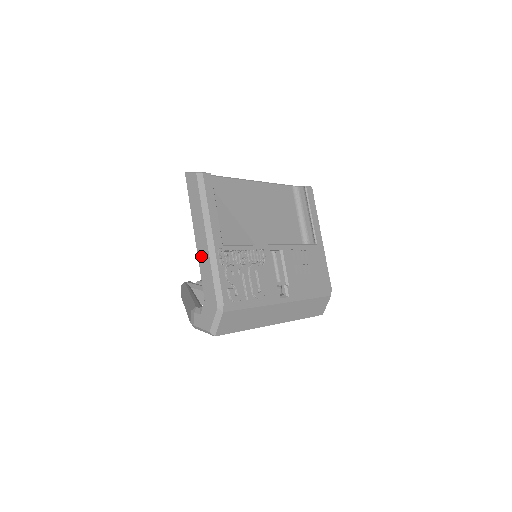
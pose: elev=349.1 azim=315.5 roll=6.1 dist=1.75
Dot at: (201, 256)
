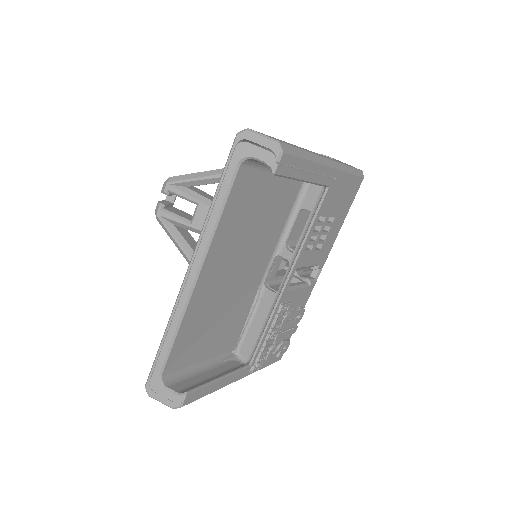
Dot at: occluded
